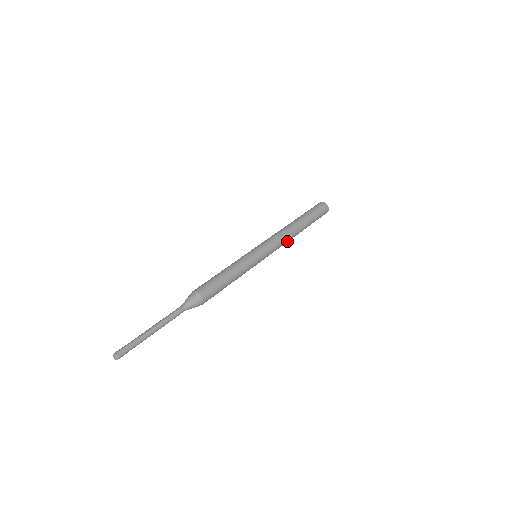
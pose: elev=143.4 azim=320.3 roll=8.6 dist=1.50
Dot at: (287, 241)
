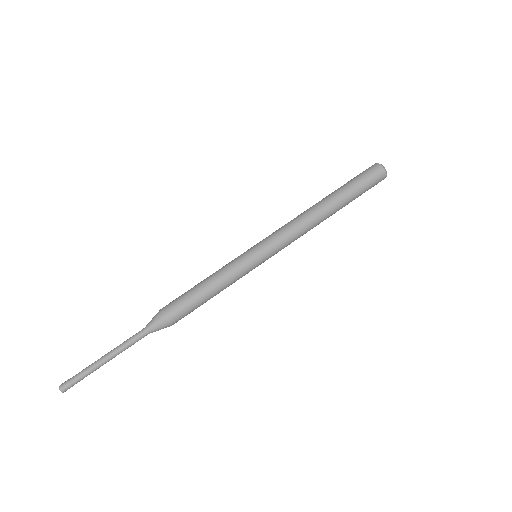
Dot at: occluded
